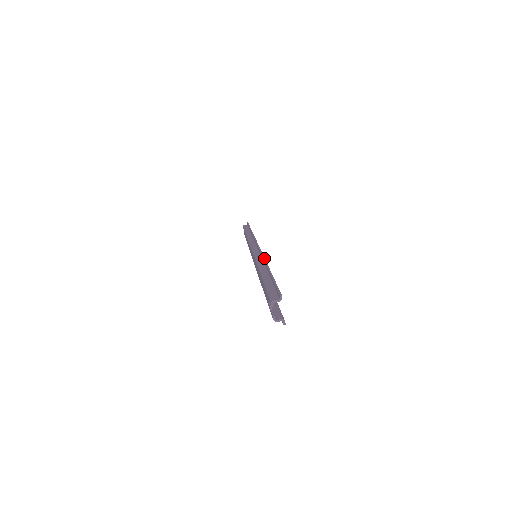
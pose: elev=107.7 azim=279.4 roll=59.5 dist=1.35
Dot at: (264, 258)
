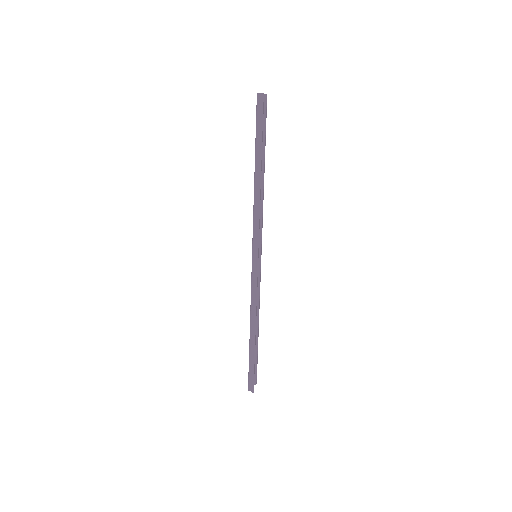
Dot at: (263, 199)
